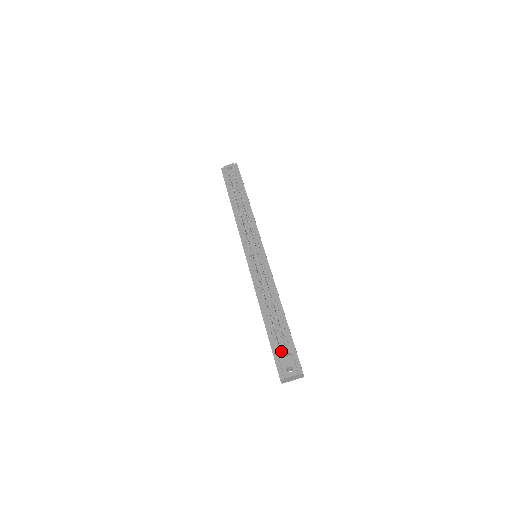
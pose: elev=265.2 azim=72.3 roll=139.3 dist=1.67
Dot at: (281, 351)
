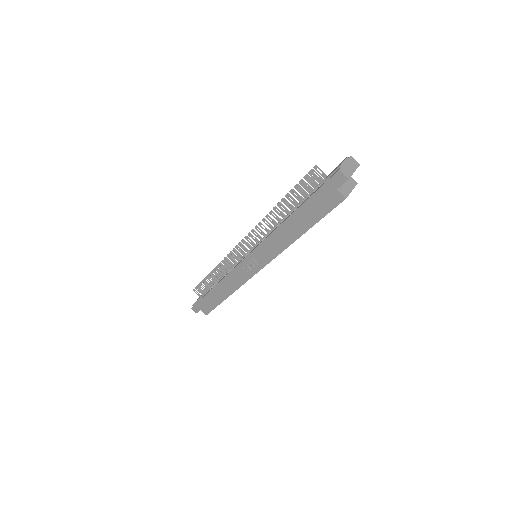
Dot at: (321, 184)
